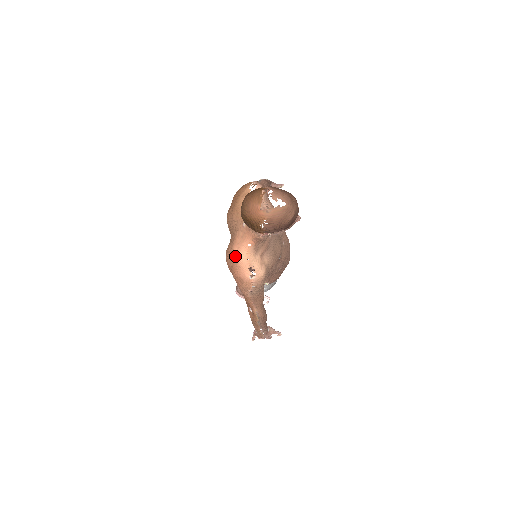
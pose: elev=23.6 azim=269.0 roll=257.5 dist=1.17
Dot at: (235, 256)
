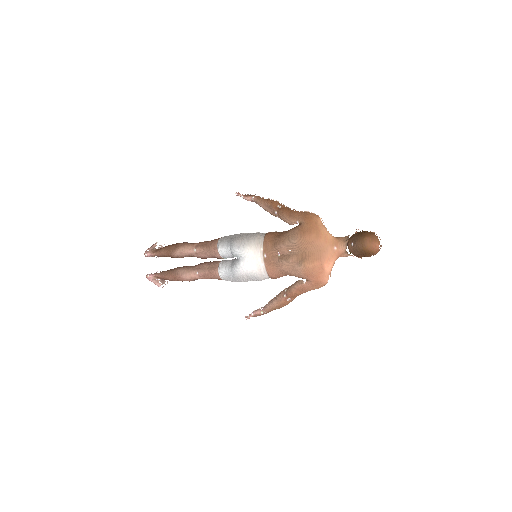
Dot at: (325, 268)
